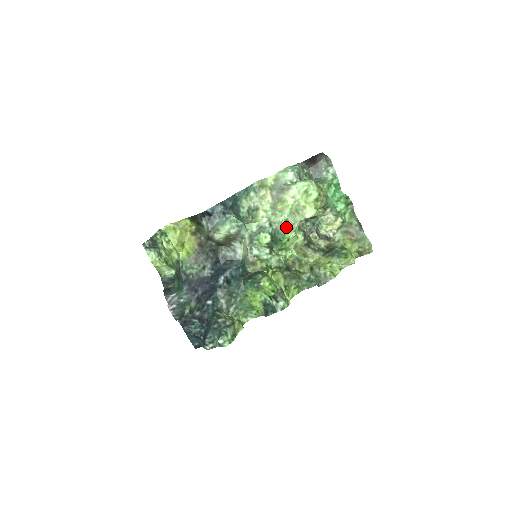
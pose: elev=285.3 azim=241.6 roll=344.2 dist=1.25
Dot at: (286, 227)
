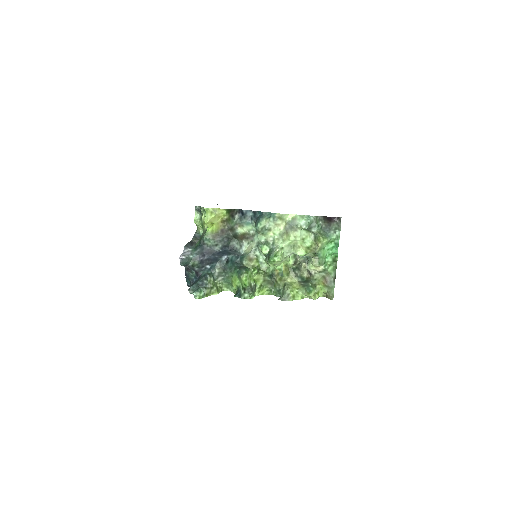
Dot at: (278, 252)
